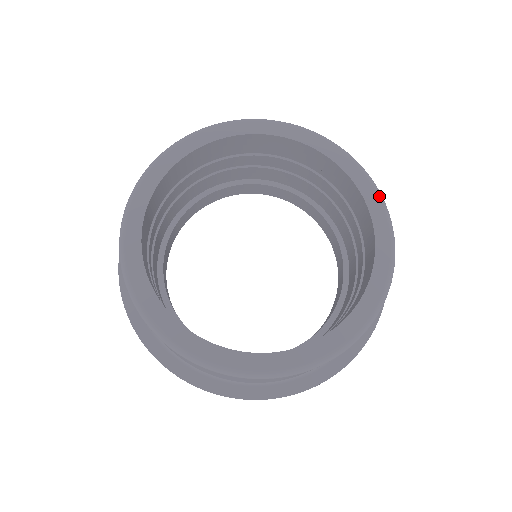
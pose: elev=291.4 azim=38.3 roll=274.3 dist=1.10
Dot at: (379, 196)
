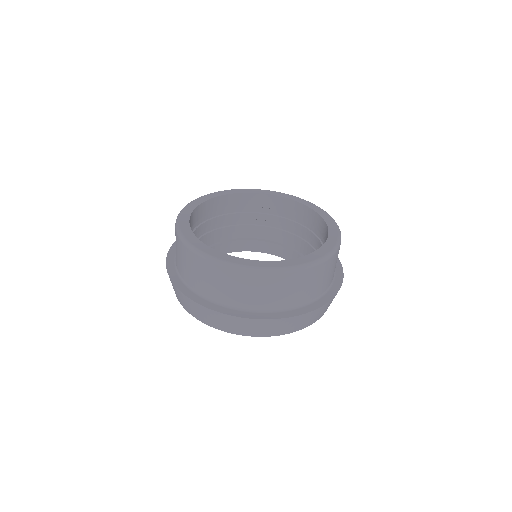
Dot at: (317, 206)
